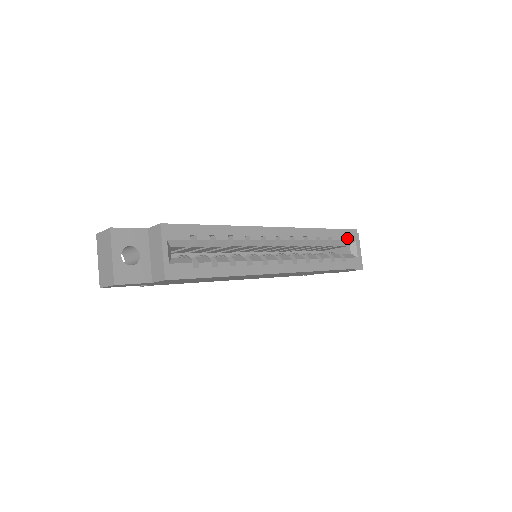
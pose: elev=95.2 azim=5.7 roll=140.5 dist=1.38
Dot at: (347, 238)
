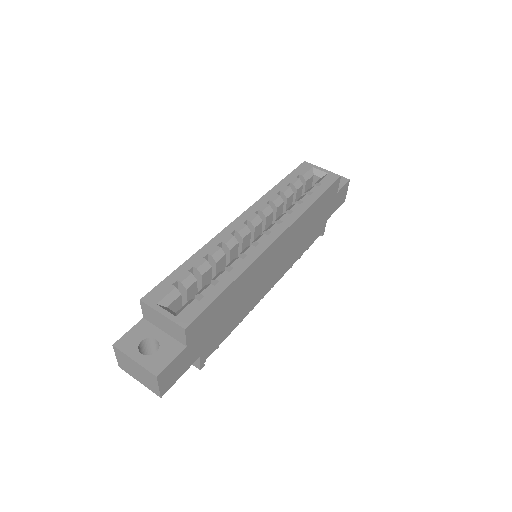
Dot at: (303, 172)
